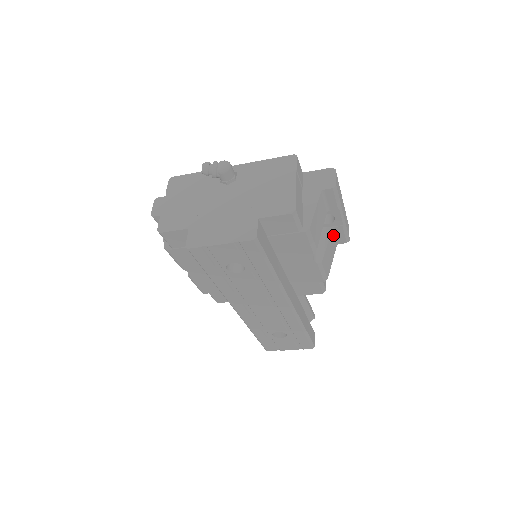
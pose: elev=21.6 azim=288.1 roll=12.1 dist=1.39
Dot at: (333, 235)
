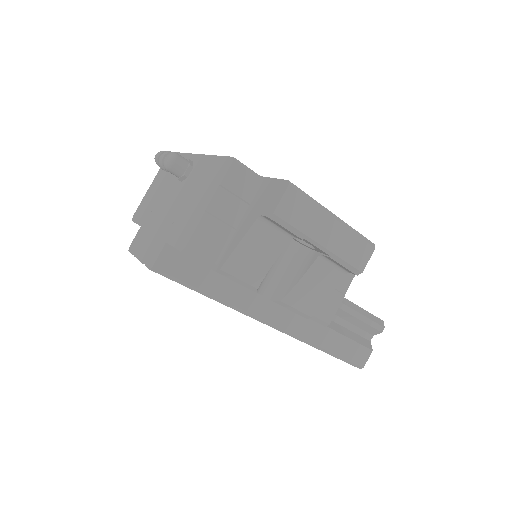
Dot at: (327, 263)
